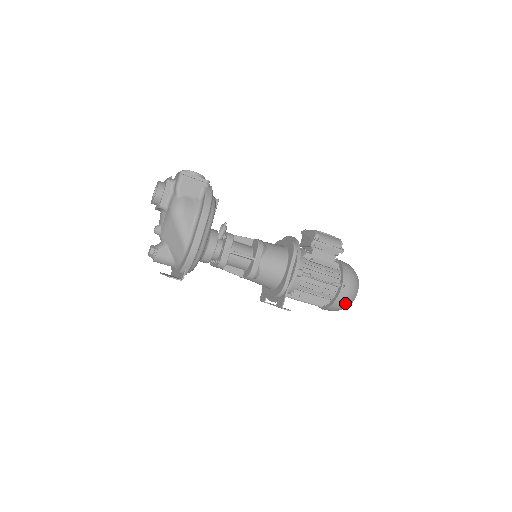
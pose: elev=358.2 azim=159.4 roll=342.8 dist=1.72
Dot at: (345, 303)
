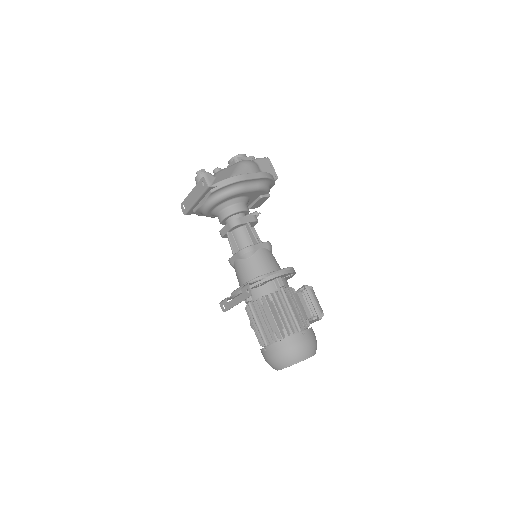
Dot at: (292, 351)
